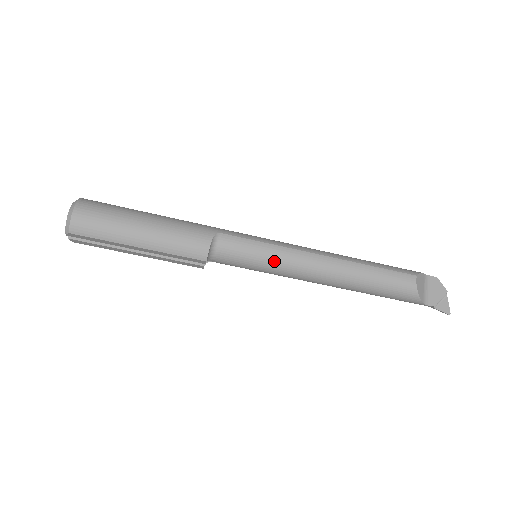
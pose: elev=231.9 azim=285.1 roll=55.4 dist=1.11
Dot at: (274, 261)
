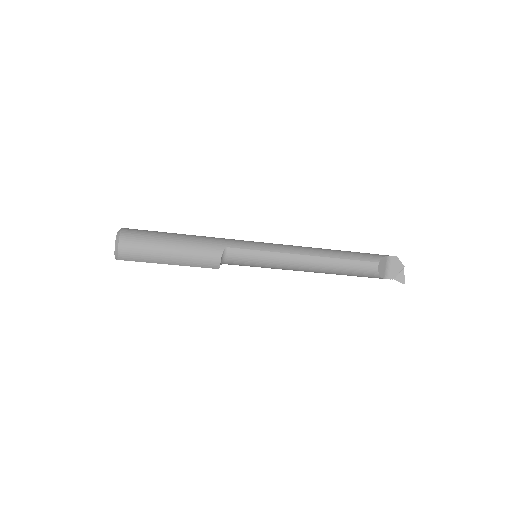
Dot at: (269, 263)
